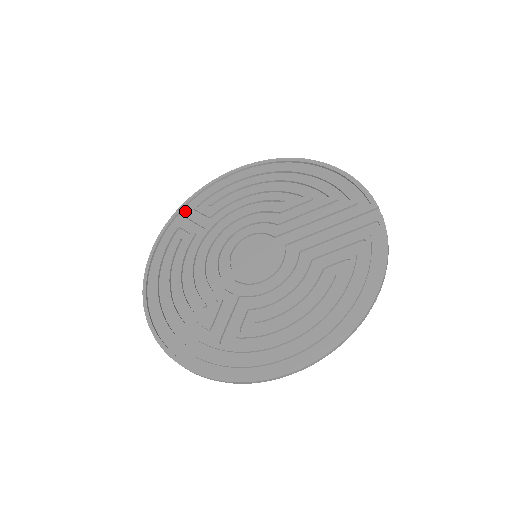
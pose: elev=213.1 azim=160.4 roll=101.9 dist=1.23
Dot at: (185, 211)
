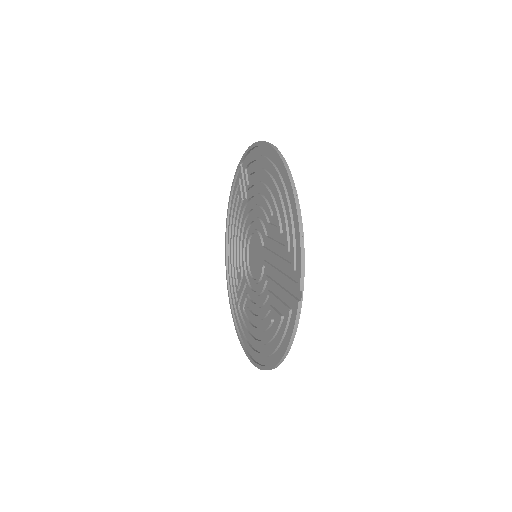
Dot at: (243, 166)
